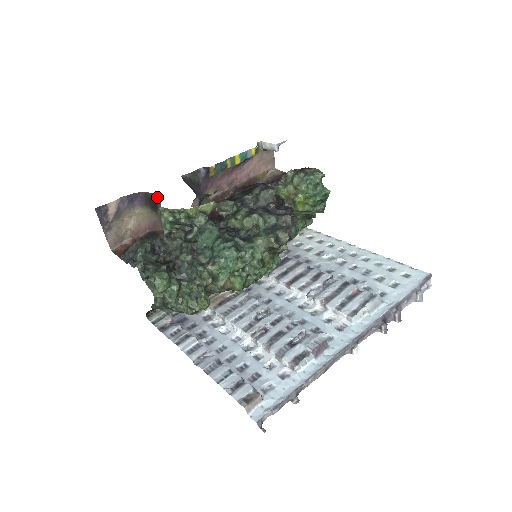
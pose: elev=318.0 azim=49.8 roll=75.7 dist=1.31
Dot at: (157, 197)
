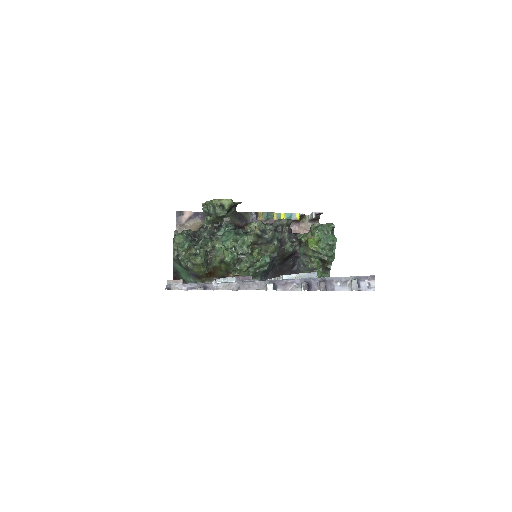
Dot at: occluded
